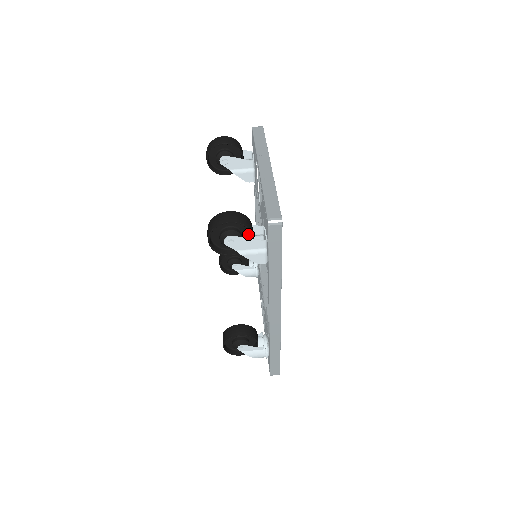
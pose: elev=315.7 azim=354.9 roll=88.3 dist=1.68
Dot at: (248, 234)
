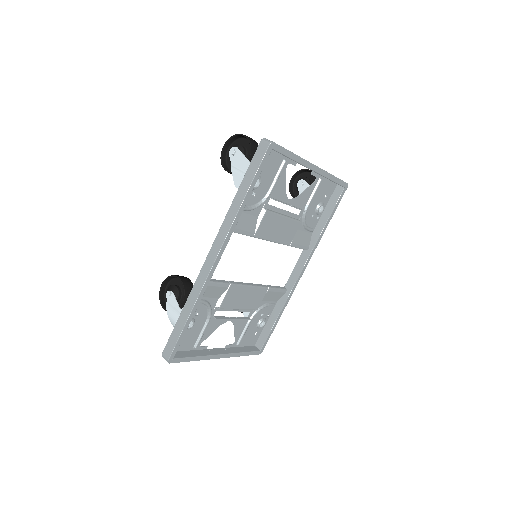
Dot at: occluded
